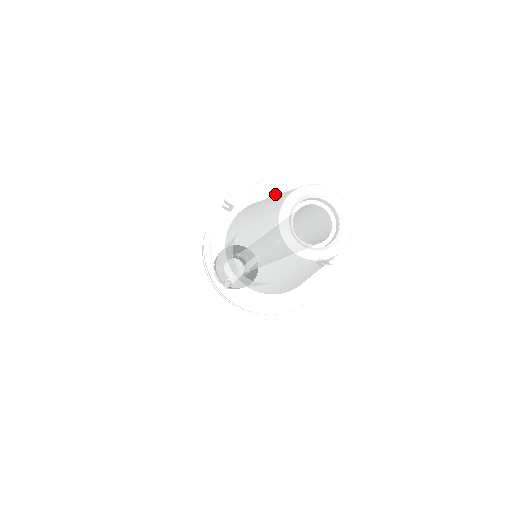
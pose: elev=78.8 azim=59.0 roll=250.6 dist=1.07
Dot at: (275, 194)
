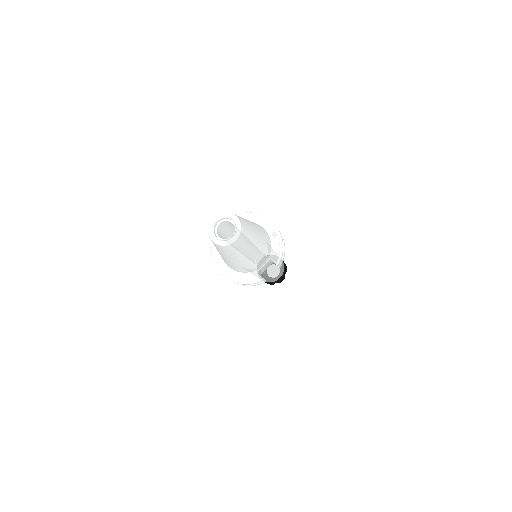
Dot at: (257, 220)
